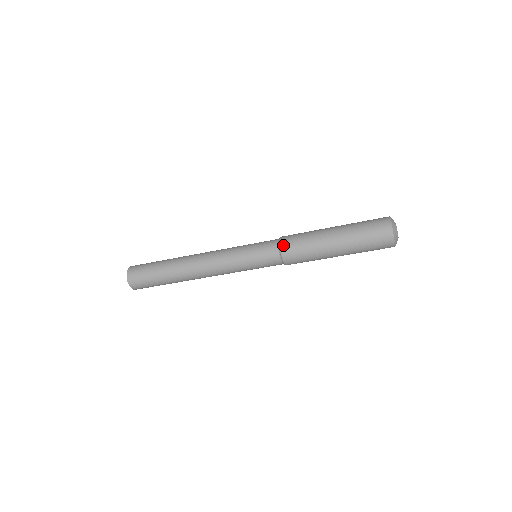
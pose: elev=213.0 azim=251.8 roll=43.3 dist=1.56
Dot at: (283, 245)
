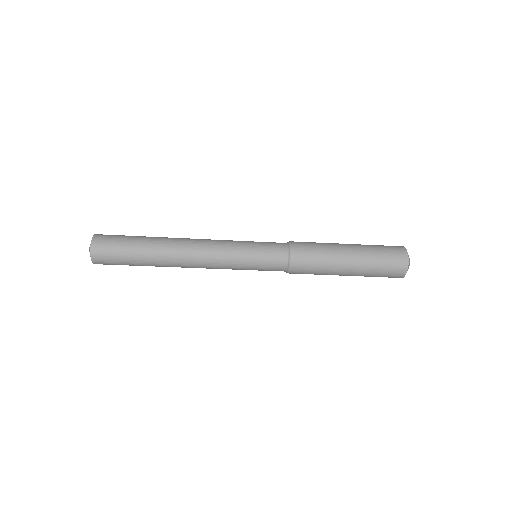
Dot at: (293, 242)
